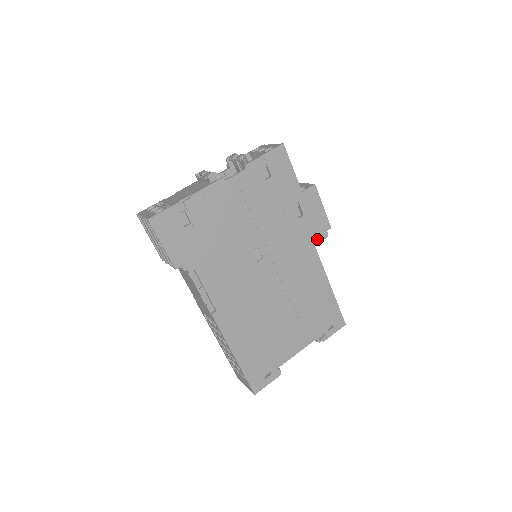
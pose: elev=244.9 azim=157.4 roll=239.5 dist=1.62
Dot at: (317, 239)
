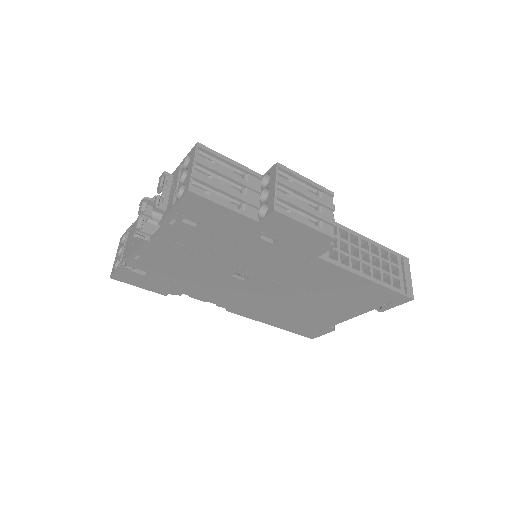
Dot at: (317, 252)
